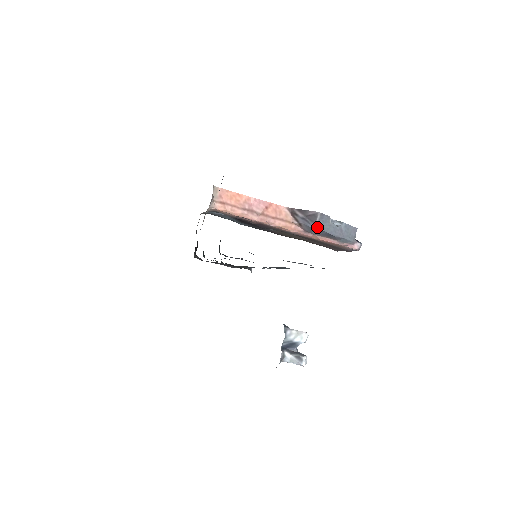
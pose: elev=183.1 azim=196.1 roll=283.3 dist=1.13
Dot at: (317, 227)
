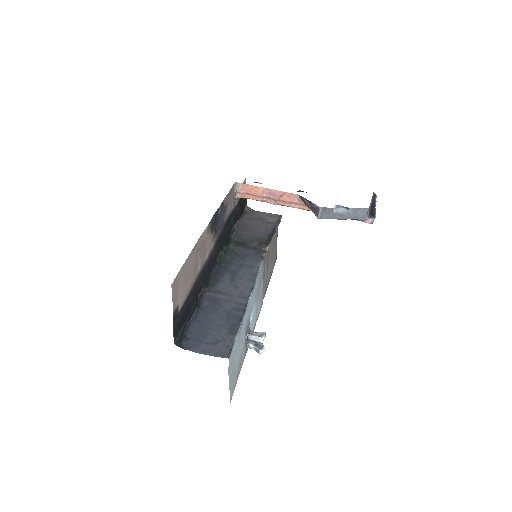
Dot at: (320, 217)
